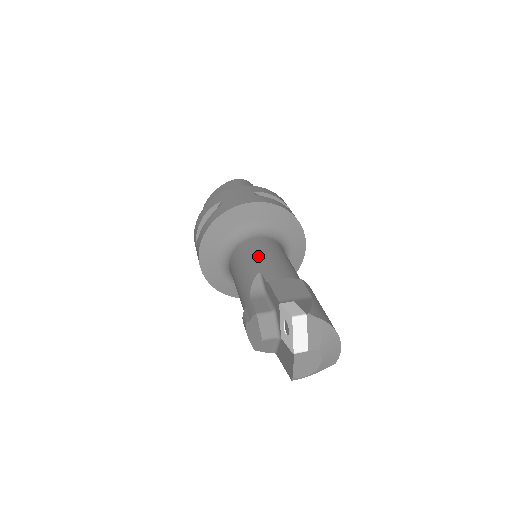
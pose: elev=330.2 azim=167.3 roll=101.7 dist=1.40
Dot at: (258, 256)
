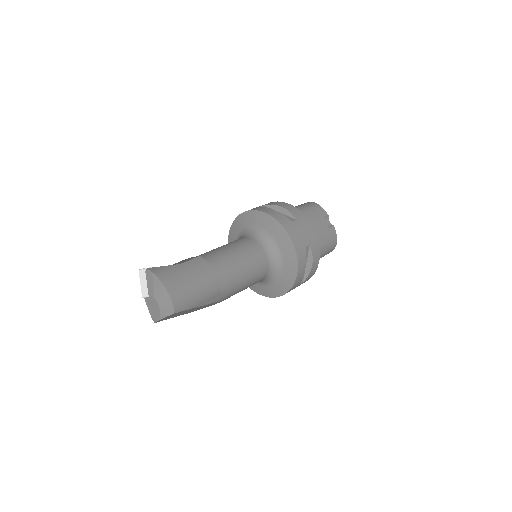
Dot at: occluded
